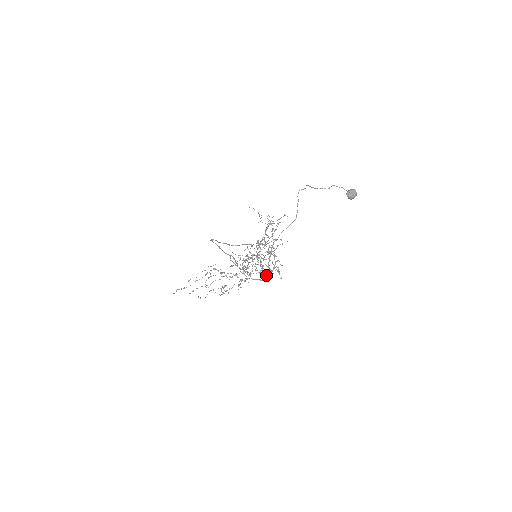
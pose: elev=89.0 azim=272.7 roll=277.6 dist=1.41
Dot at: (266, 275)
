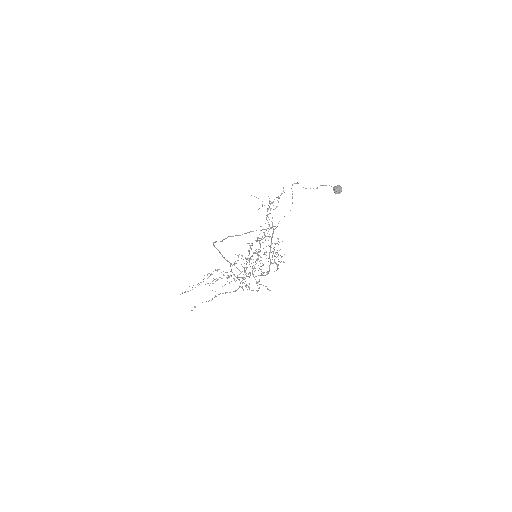
Dot at: (267, 272)
